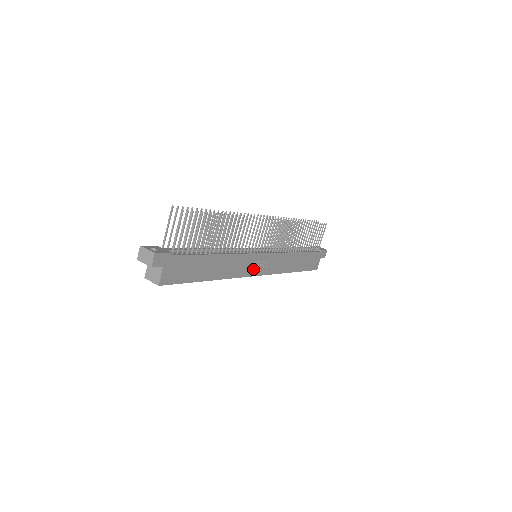
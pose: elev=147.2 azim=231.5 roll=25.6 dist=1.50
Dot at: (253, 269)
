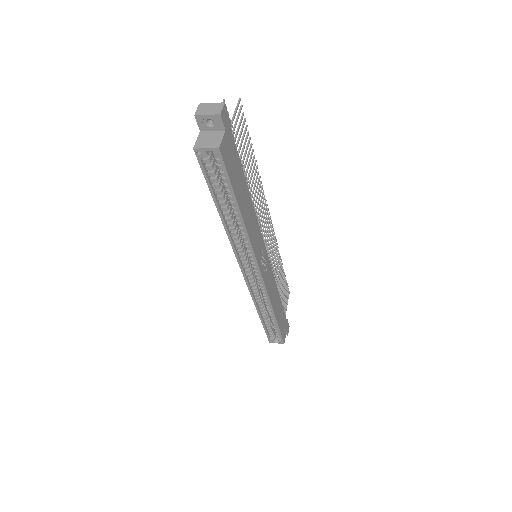
Dot at: (260, 259)
